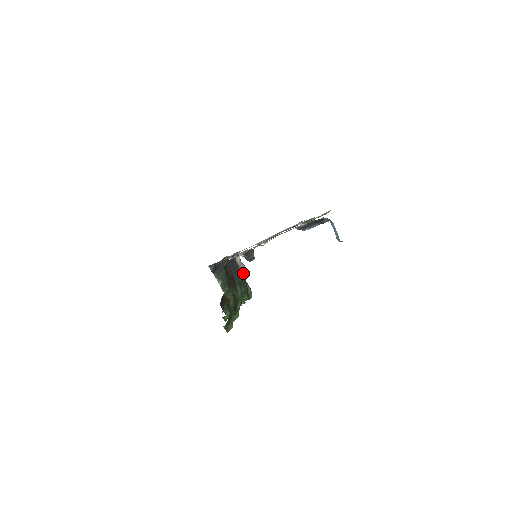
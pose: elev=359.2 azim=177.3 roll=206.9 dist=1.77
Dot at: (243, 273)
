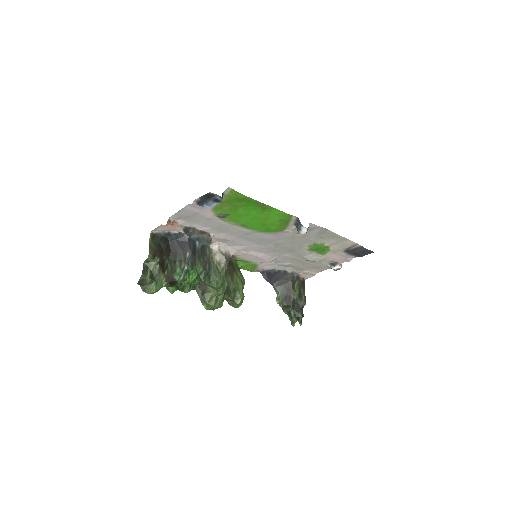
Dot at: (216, 261)
